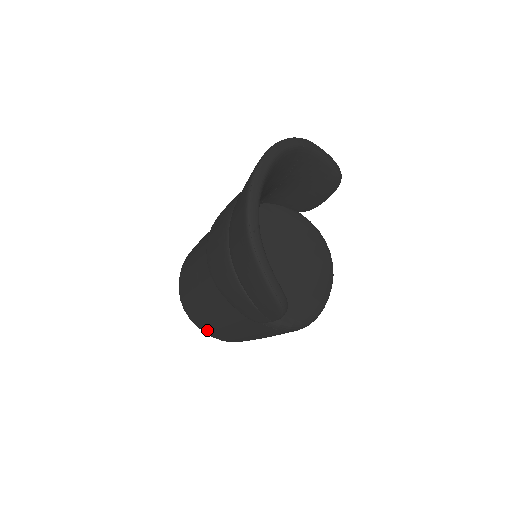
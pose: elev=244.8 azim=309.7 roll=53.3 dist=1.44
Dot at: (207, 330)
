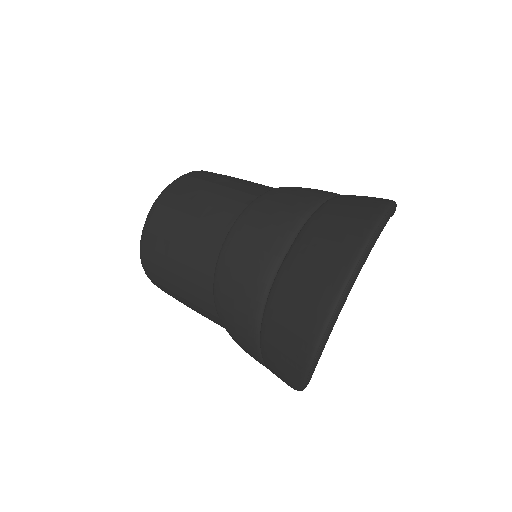
Dot at: (165, 292)
